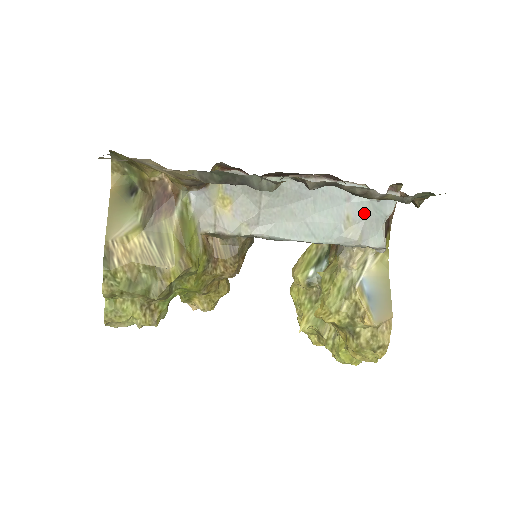
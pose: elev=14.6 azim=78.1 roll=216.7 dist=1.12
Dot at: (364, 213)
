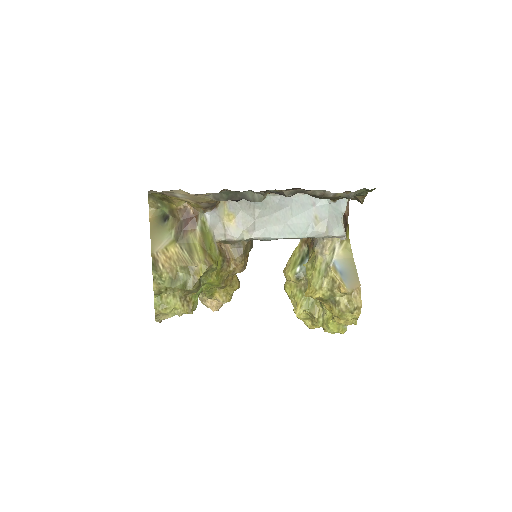
Dot at: (326, 213)
